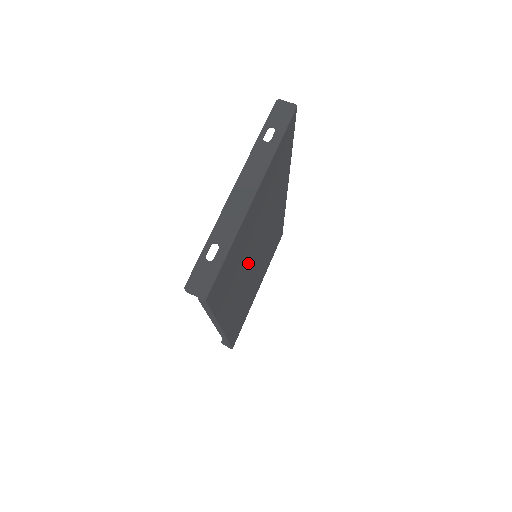
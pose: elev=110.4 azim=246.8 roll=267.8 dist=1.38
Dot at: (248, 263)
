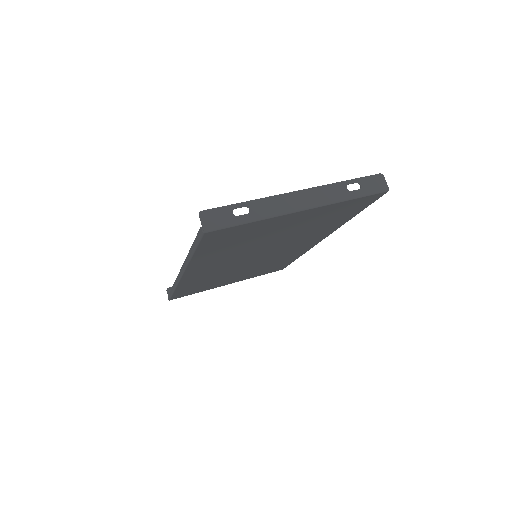
Dot at: (248, 252)
